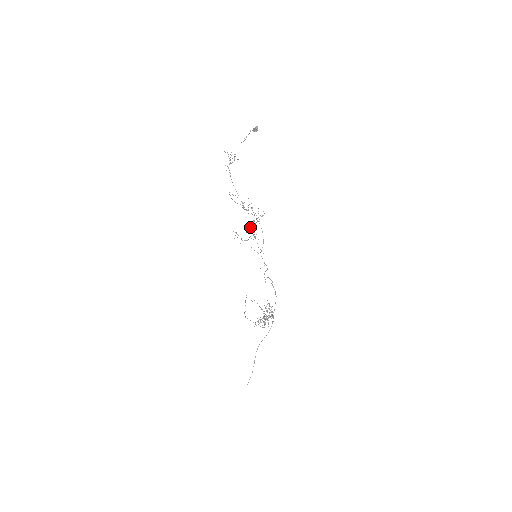
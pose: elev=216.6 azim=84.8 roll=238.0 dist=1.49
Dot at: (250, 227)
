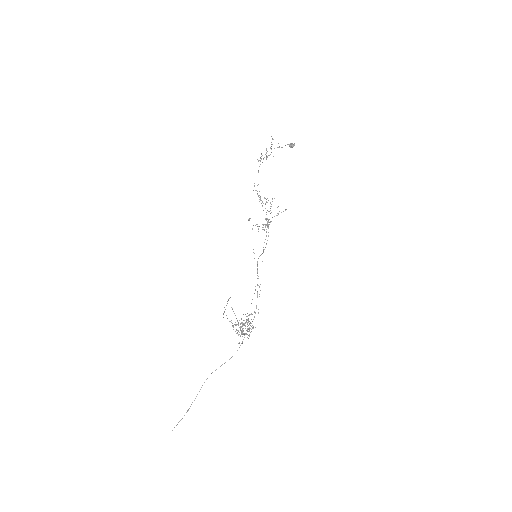
Dot at: (259, 226)
